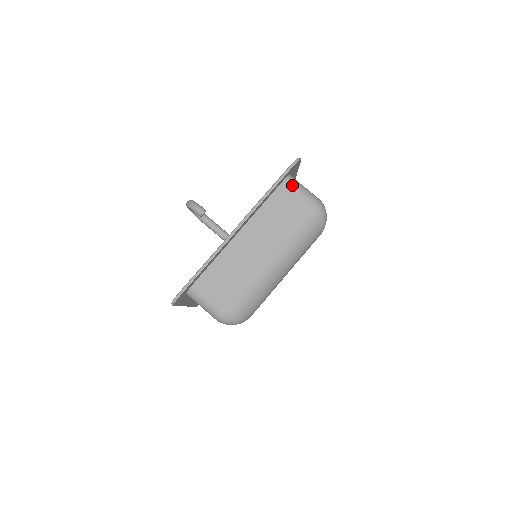
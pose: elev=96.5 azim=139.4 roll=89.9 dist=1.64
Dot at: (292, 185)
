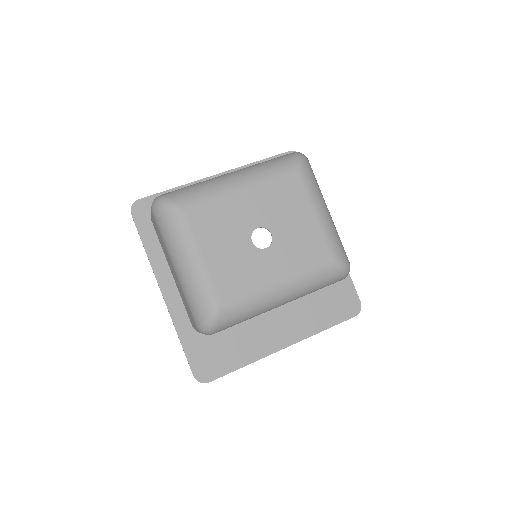
Dot at: occluded
